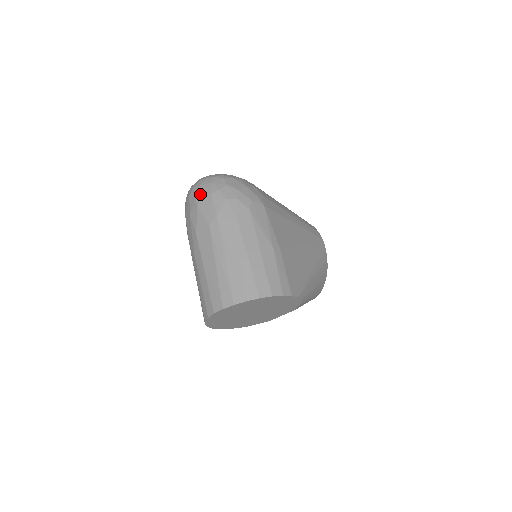
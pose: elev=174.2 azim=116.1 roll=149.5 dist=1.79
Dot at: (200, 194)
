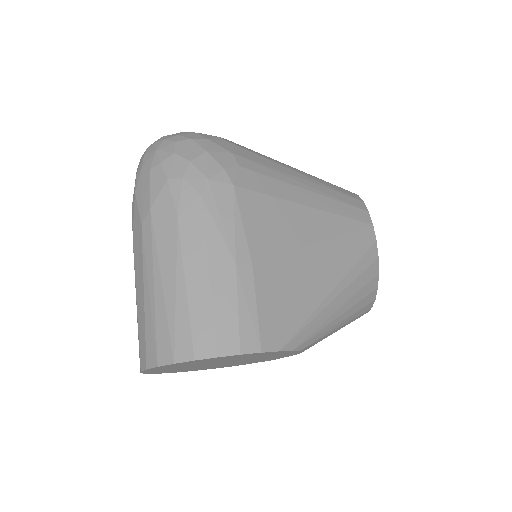
Dot at: (139, 171)
